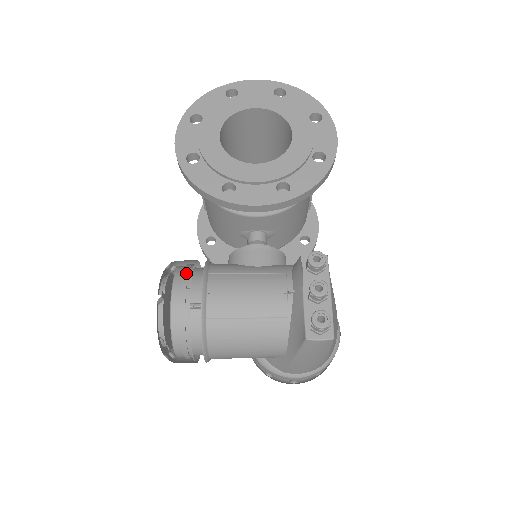
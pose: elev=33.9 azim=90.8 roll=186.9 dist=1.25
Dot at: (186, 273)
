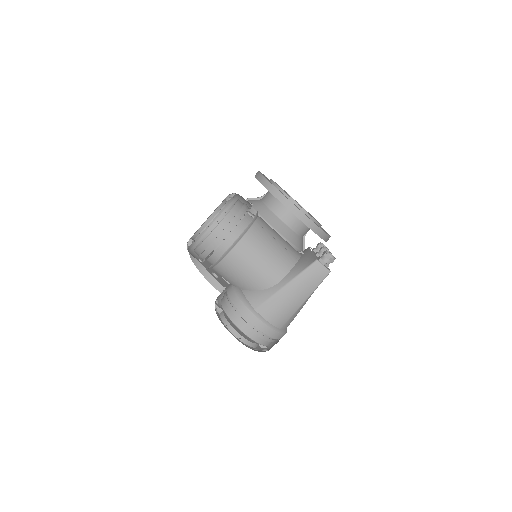
Dot at: occluded
